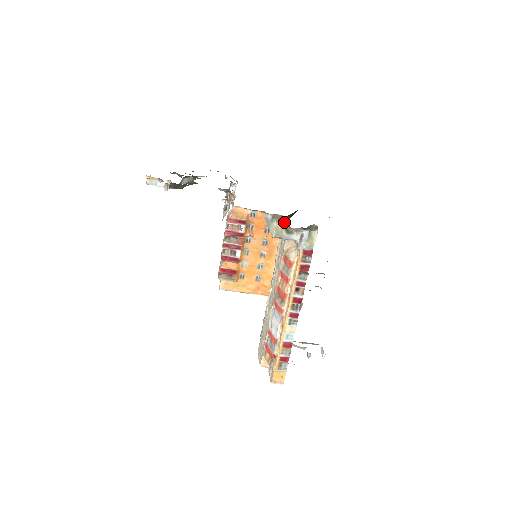
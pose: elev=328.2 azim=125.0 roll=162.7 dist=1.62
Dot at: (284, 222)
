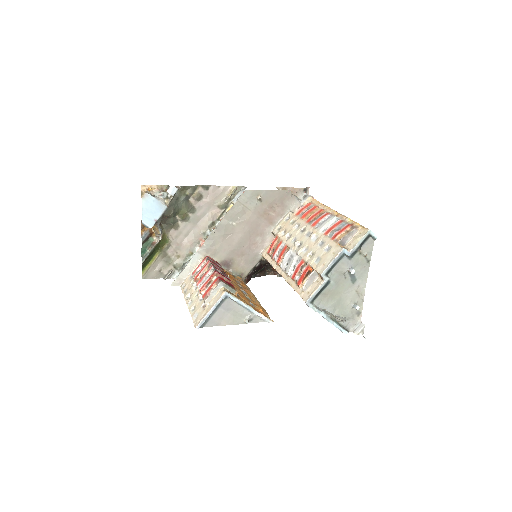
Dot at: occluded
